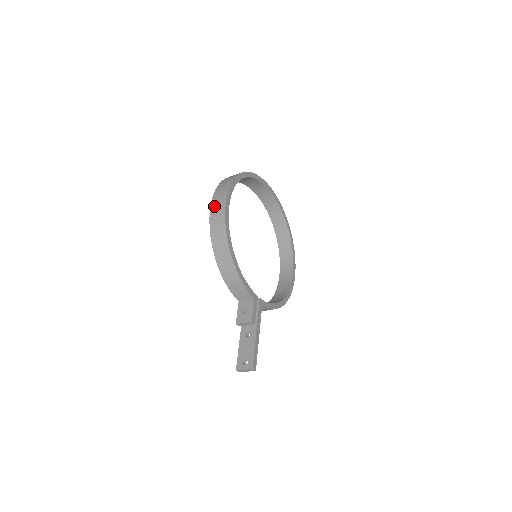
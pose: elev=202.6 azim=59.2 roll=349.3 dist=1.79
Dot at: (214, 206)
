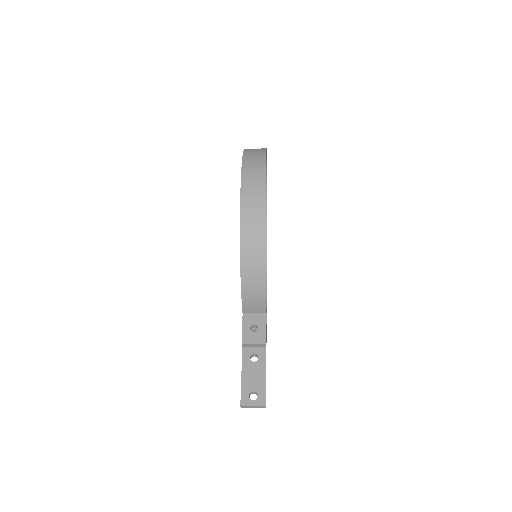
Dot at: (247, 185)
